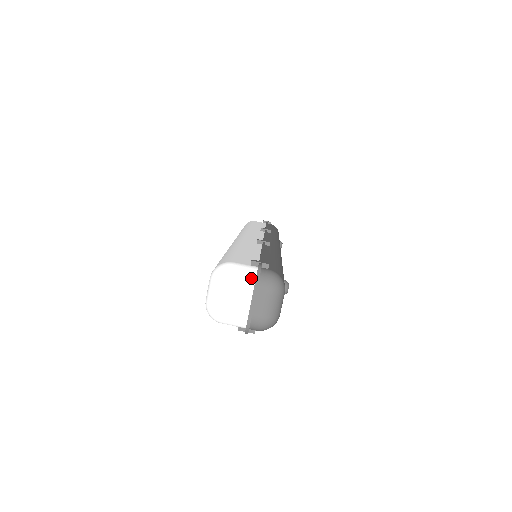
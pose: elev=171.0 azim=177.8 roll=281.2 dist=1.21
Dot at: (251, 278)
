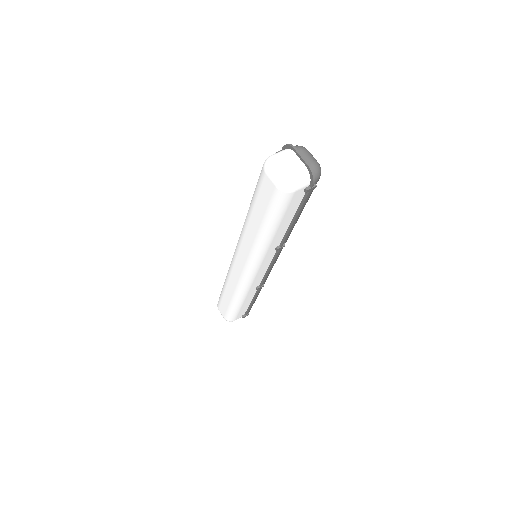
Dot at: (287, 150)
